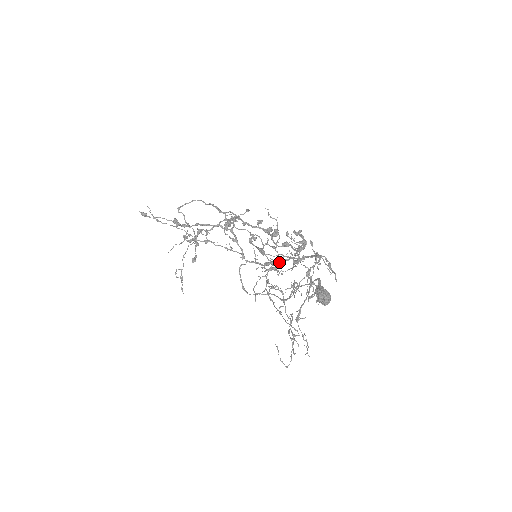
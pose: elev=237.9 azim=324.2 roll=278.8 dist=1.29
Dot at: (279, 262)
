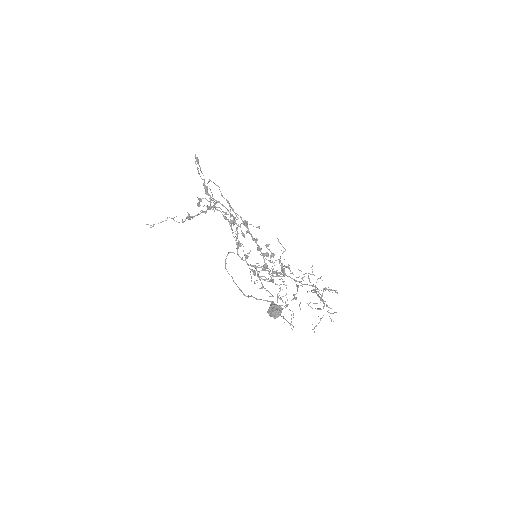
Dot at: occluded
